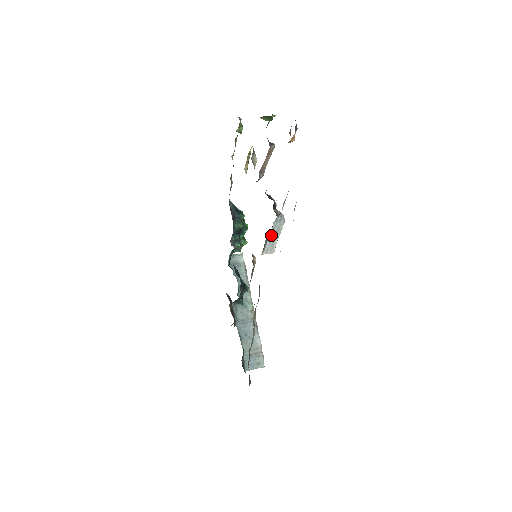
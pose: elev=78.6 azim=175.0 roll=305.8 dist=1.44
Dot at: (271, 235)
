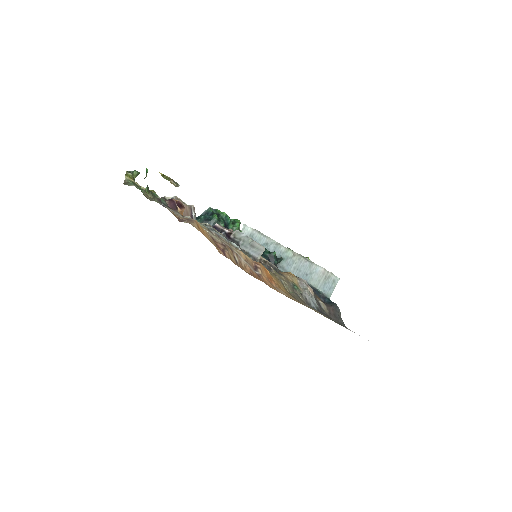
Dot at: (250, 250)
